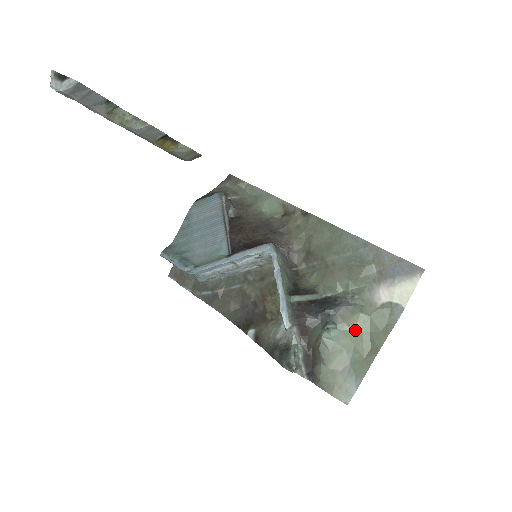
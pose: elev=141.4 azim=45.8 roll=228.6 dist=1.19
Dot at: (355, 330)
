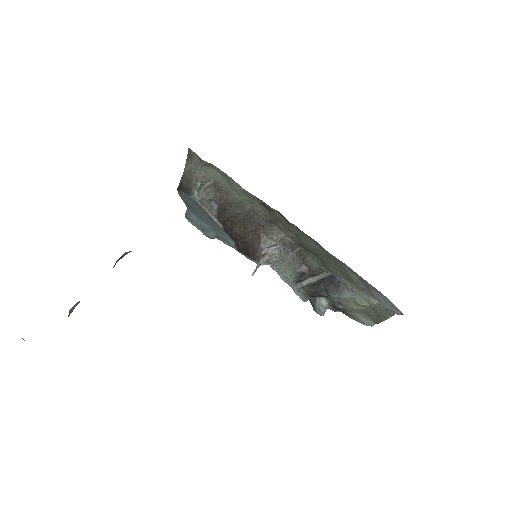
Dot at: (360, 309)
